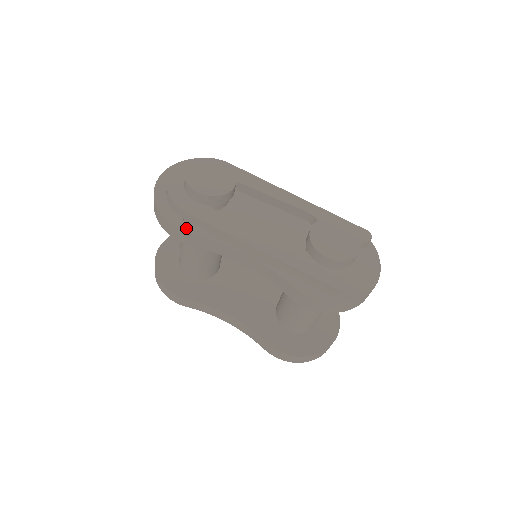
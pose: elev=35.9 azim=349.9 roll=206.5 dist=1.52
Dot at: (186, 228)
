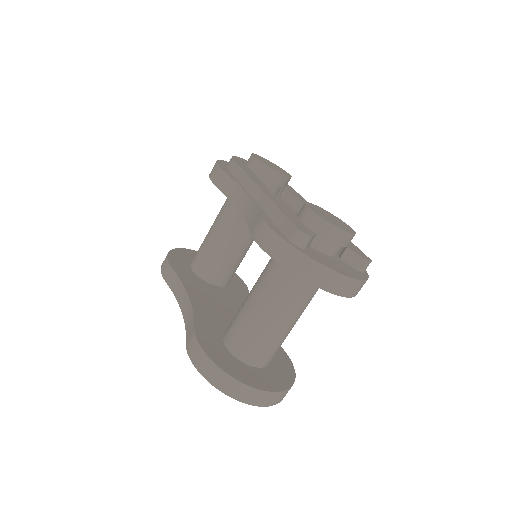
Dot at: (224, 169)
